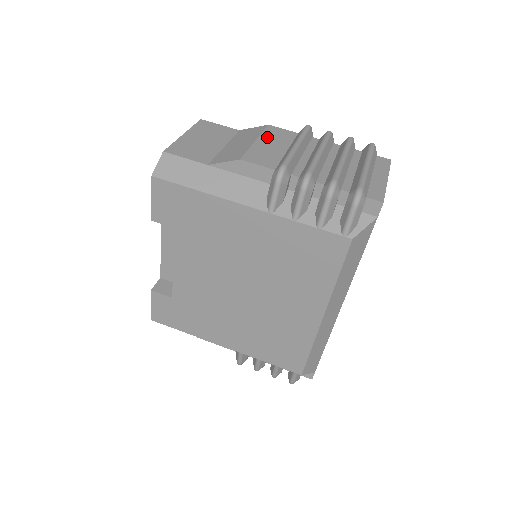
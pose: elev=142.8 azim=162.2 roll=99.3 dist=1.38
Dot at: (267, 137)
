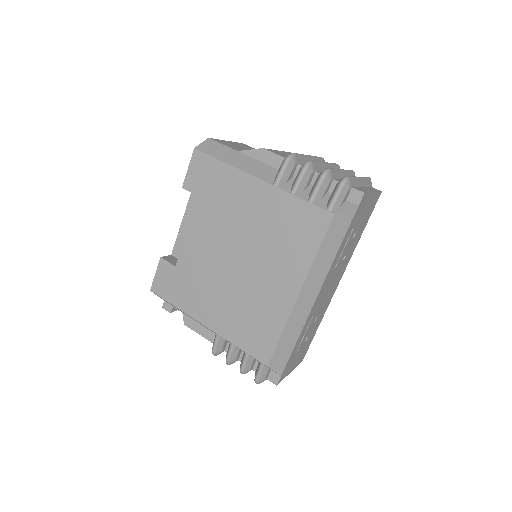
Dot at: (288, 153)
